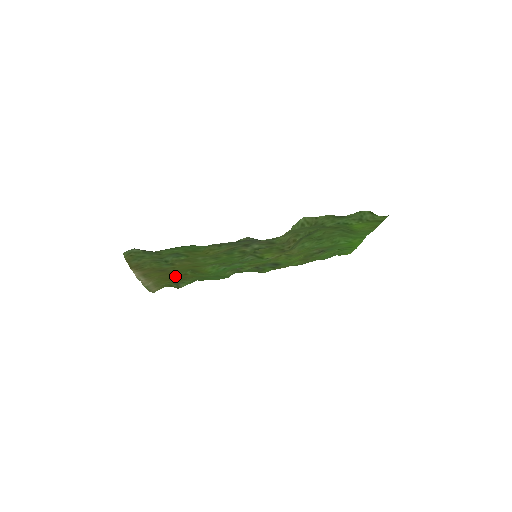
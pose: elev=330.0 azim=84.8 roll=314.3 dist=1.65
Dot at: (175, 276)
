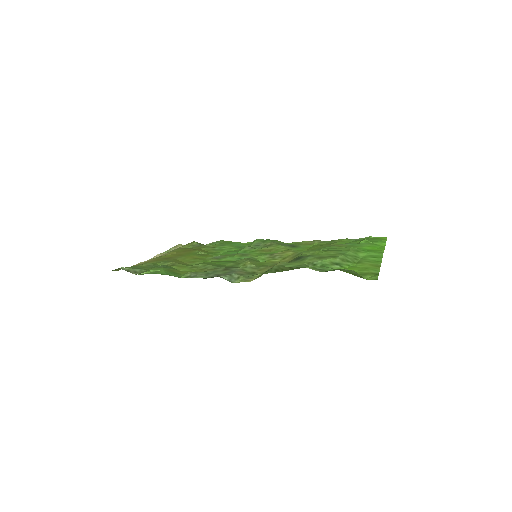
Dot at: (190, 250)
